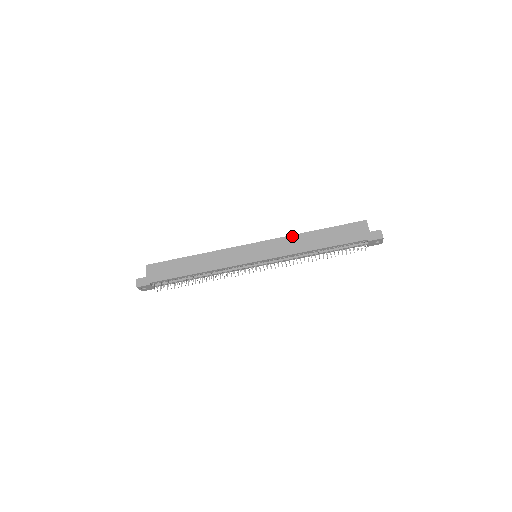
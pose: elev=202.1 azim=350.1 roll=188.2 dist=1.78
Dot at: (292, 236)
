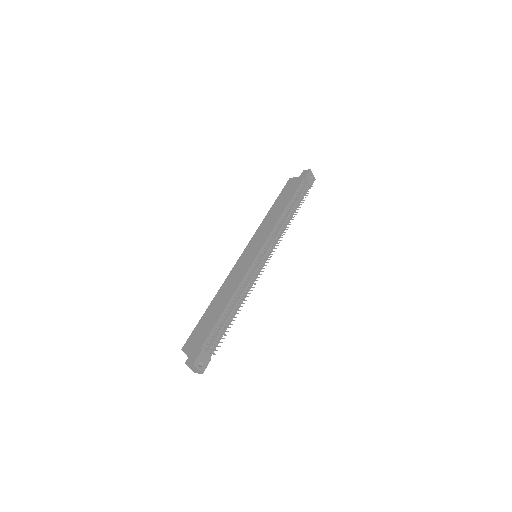
Dot at: (262, 223)
